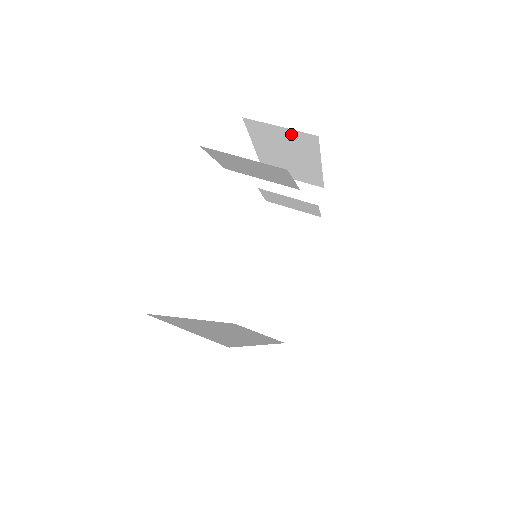
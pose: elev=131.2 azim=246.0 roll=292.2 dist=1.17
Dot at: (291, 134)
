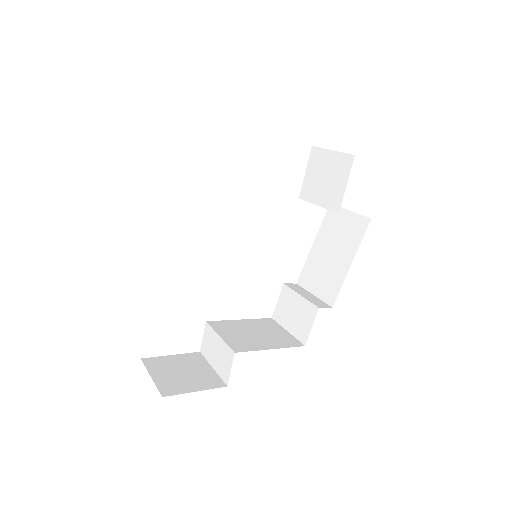
Dot at: (352, 220)
